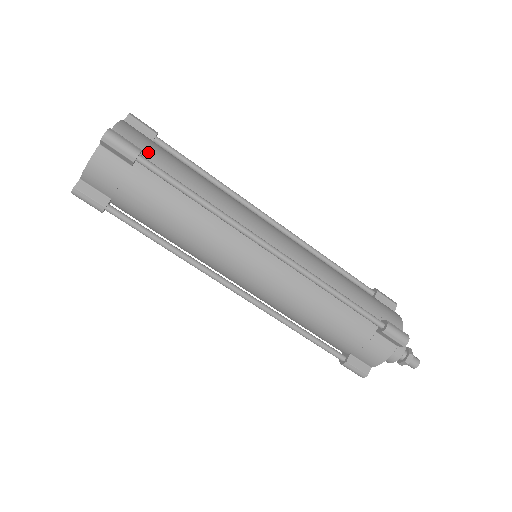
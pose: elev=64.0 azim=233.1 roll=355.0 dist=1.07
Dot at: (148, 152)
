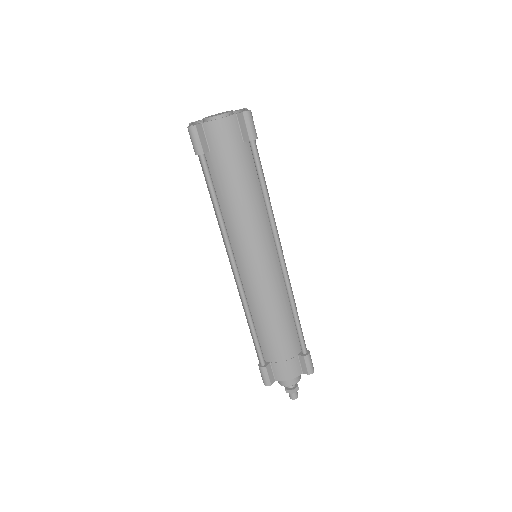
Dot at: occluded
